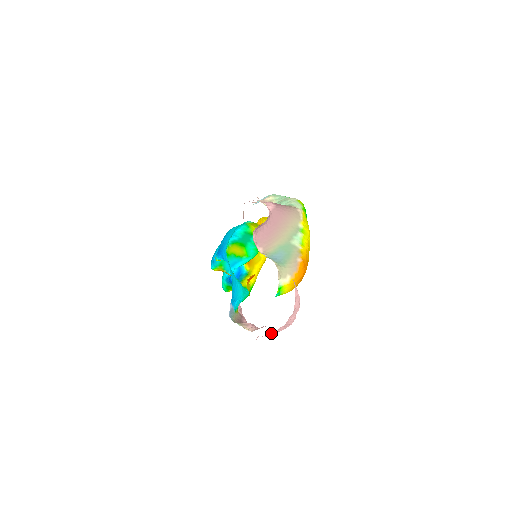
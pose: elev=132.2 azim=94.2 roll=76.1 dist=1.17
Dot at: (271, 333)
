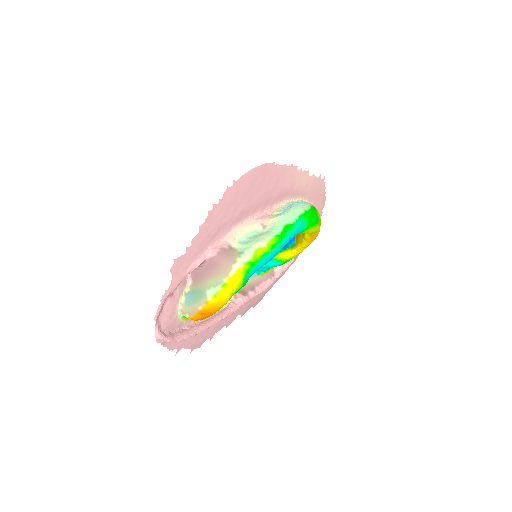
Dot at: (211, 324)
